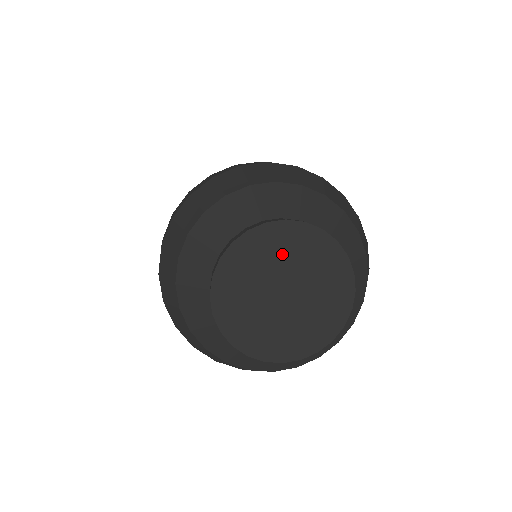
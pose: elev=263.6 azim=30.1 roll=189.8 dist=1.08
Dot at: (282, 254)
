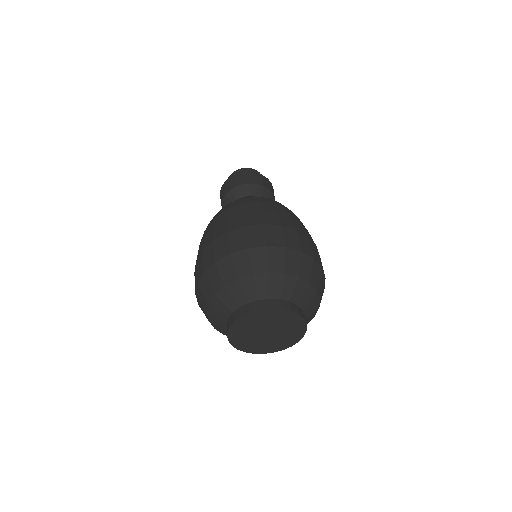
Dot at: (283, 323)
